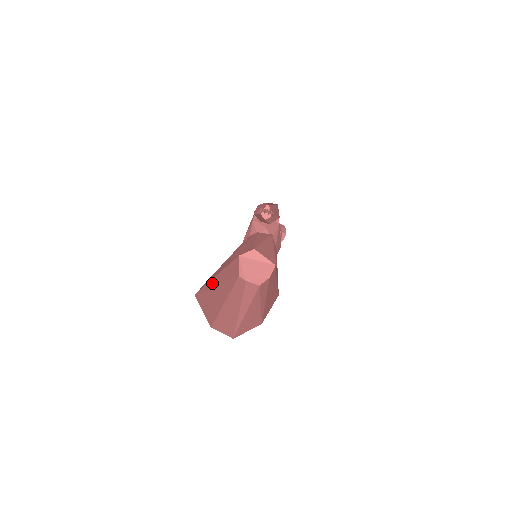
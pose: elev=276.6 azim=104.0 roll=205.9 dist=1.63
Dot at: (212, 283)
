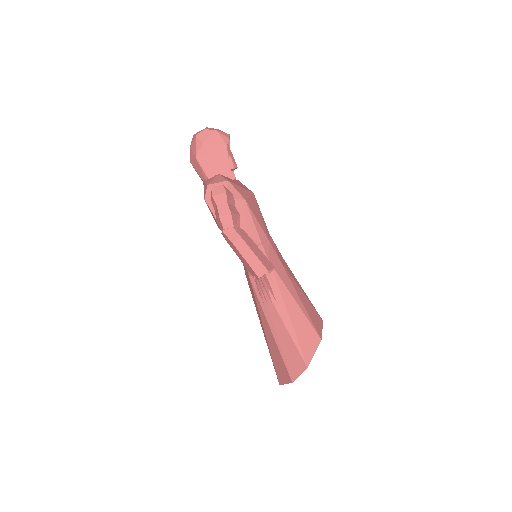
Dot at: occluded
